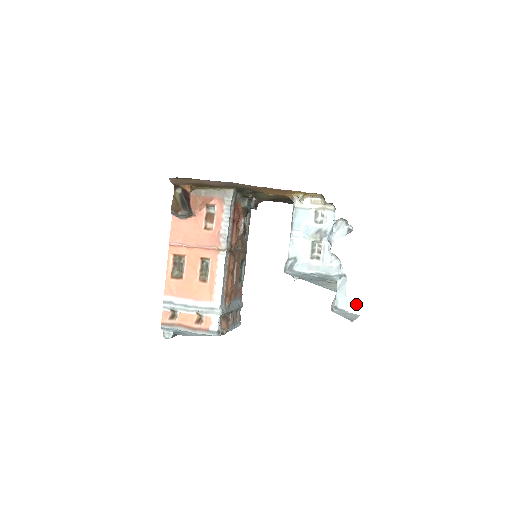
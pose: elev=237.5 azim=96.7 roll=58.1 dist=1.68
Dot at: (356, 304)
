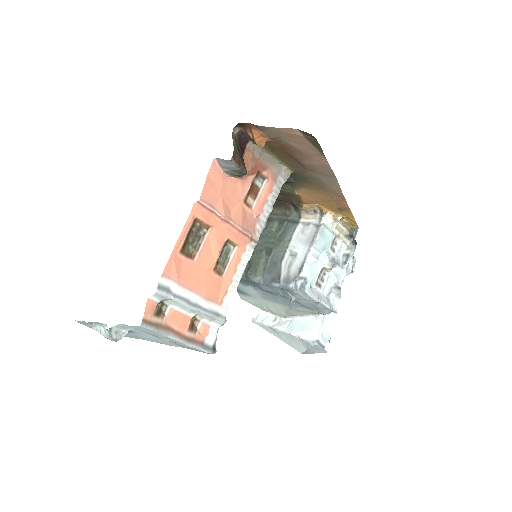
Dot at: (330, 342)
